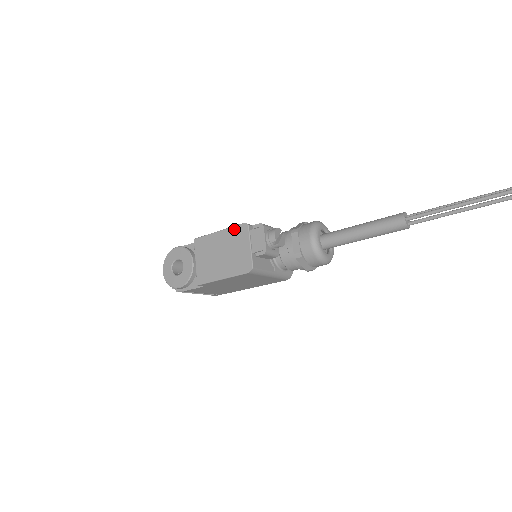
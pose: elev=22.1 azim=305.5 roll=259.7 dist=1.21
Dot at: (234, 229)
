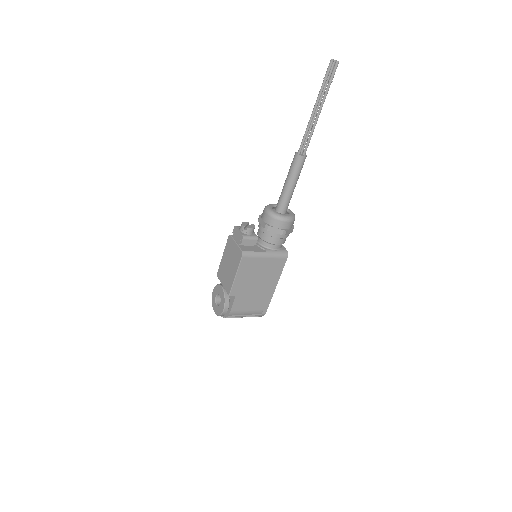
Dot at: (227, 245)
